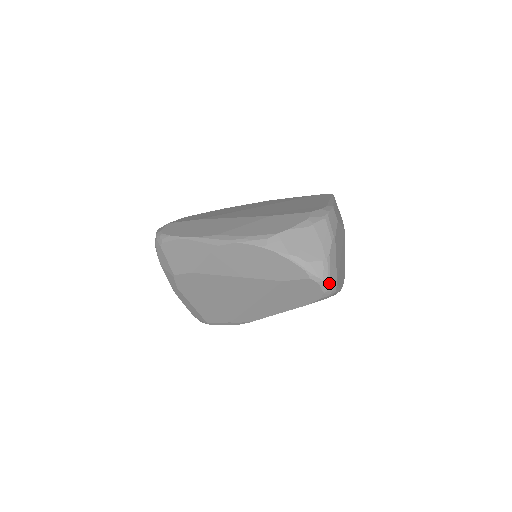
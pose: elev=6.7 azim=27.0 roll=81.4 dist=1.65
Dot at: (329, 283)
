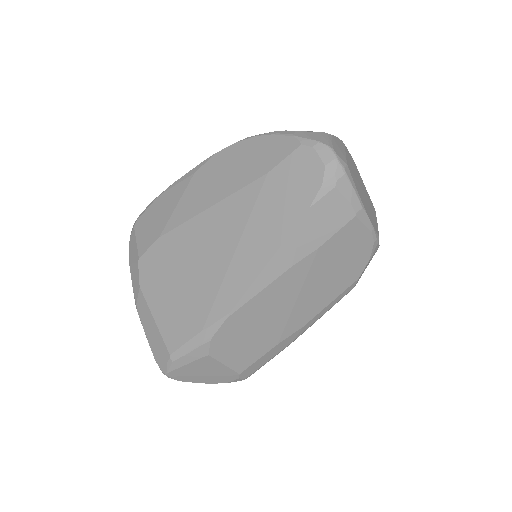
Dot at: (330, 147)
